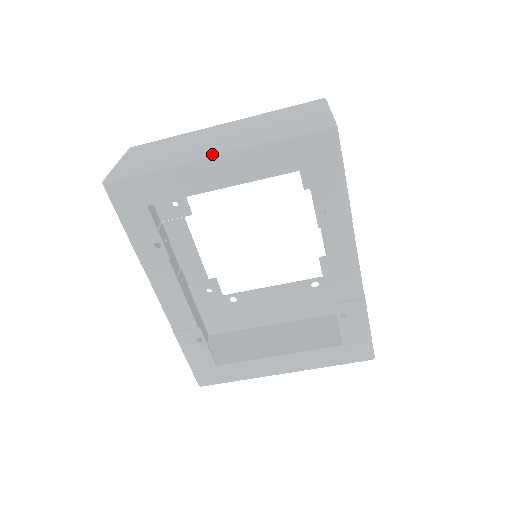
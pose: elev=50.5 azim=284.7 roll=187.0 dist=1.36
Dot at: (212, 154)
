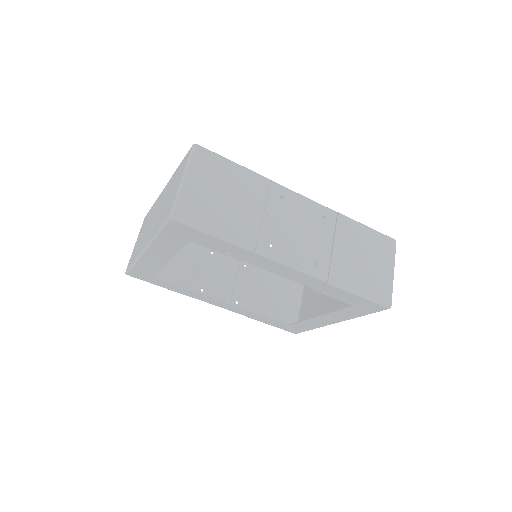
Dot at: (143, 250)
